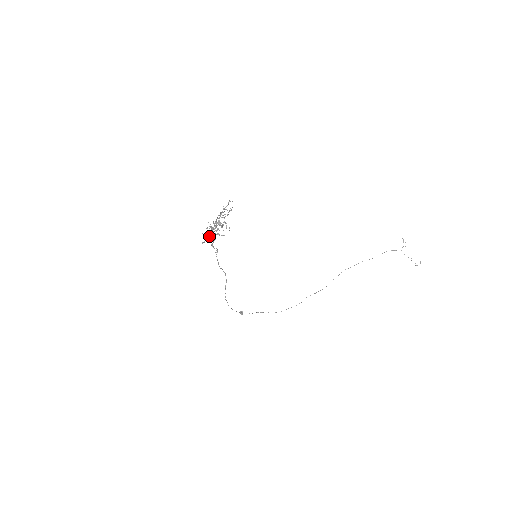
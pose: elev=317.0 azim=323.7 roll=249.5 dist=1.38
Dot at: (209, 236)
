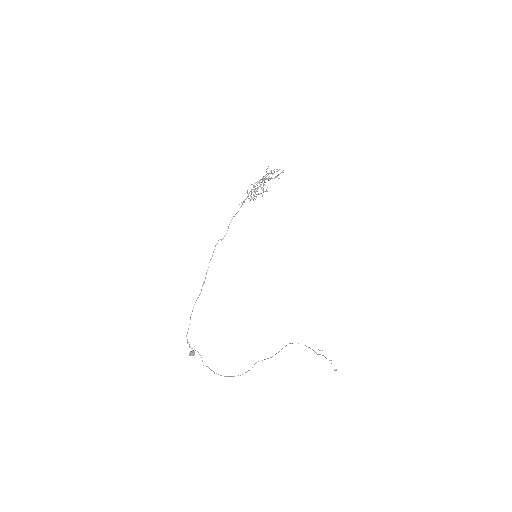
Dot at: occluded
